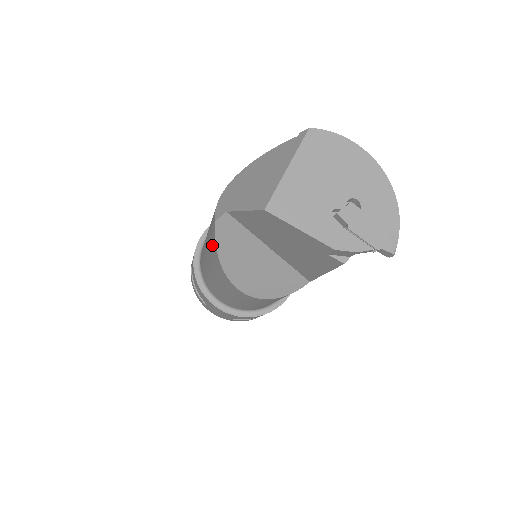
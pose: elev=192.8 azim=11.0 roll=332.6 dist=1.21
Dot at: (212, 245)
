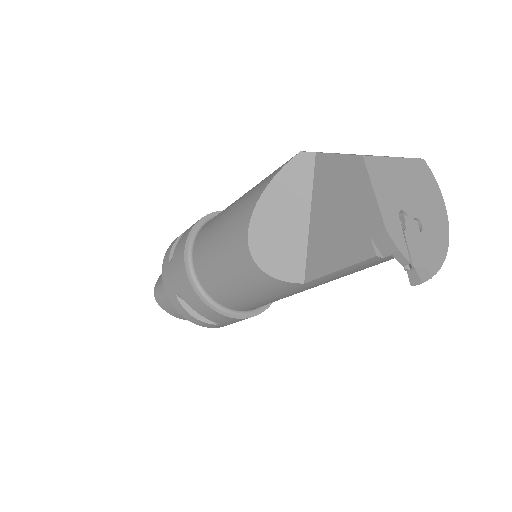
Dot at: (268, 178)
